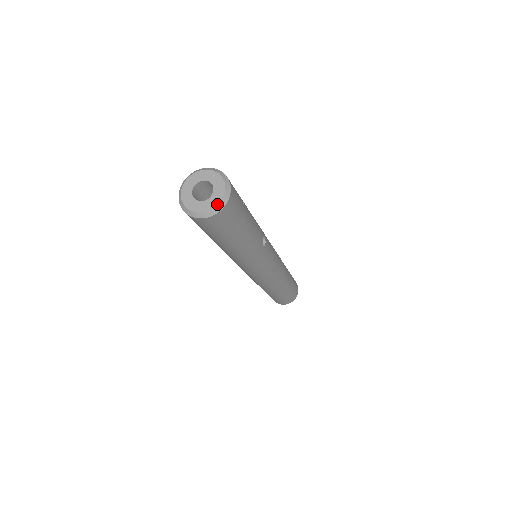
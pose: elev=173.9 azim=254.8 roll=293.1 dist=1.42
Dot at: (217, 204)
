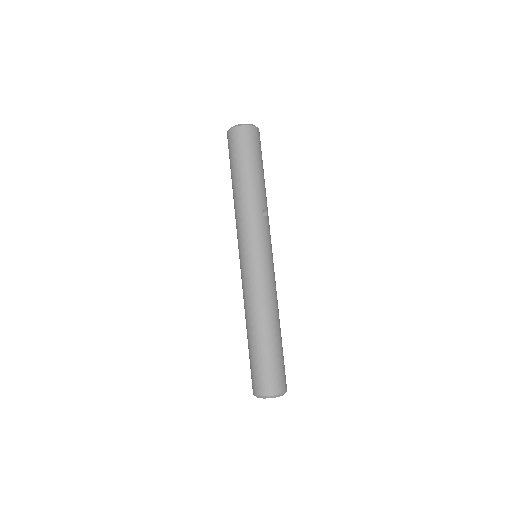
Dot at: (245, 124)
